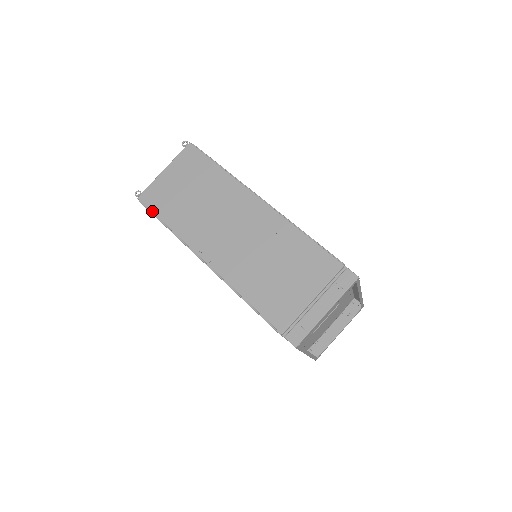
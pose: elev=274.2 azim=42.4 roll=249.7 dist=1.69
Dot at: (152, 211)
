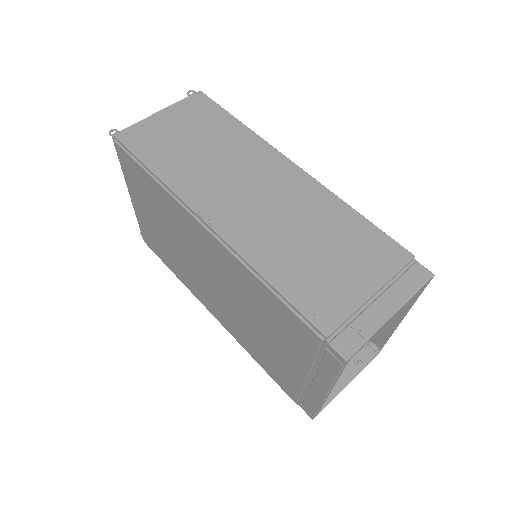
Dot at: (133, 152)
